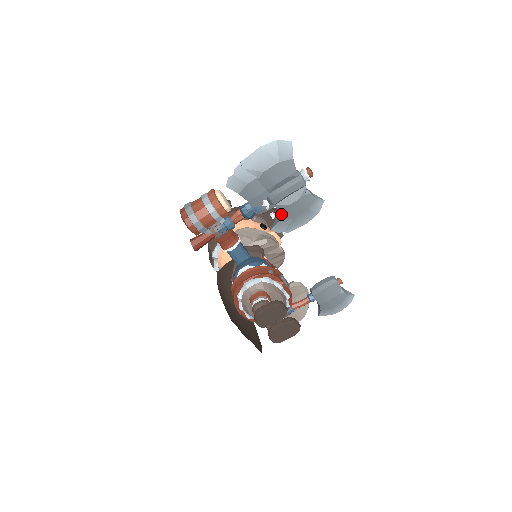
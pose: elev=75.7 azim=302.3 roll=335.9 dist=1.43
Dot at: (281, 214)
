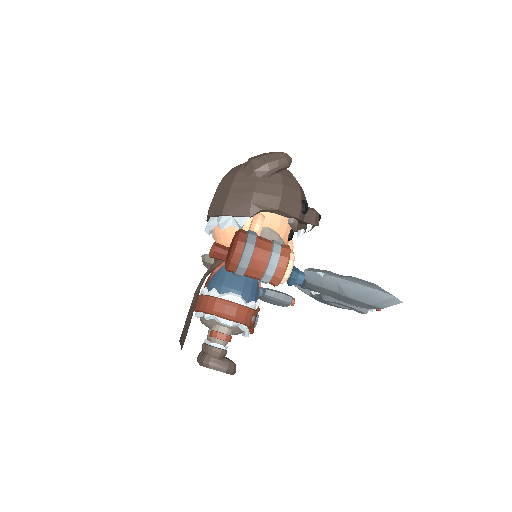
Dot at: (316, 297)
